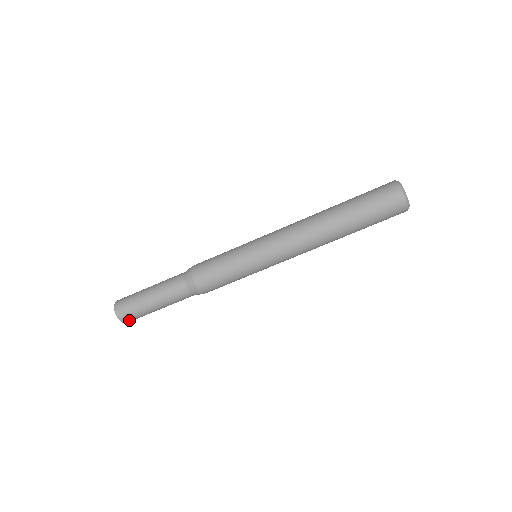
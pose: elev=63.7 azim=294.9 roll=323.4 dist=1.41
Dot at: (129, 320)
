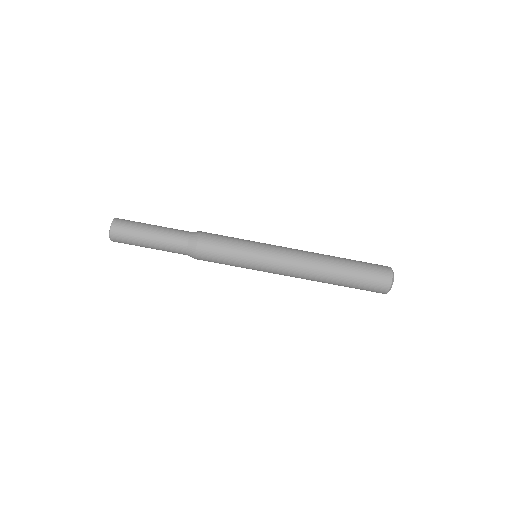
Dot at: (118, 241)
